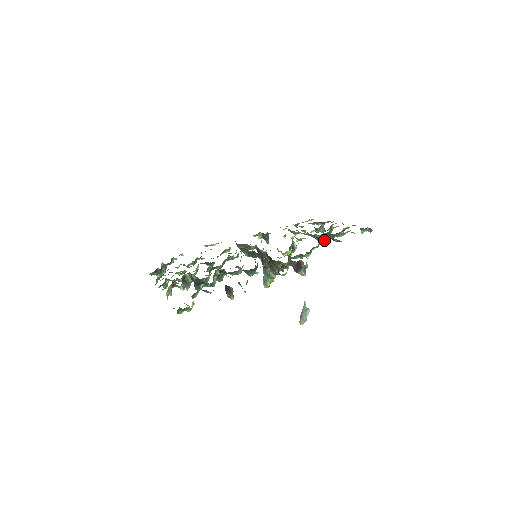
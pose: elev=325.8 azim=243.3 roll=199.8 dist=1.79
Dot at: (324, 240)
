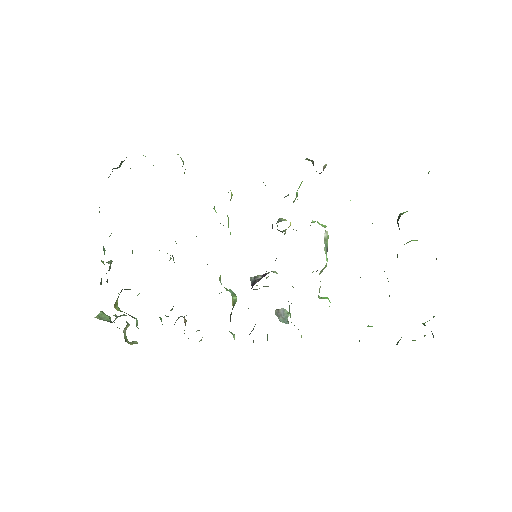
Dot at: occluded
